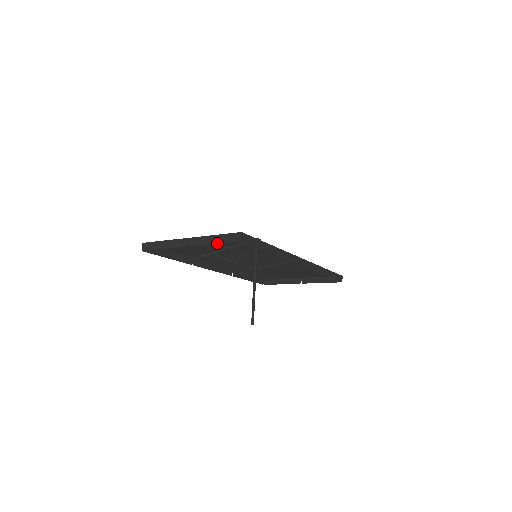
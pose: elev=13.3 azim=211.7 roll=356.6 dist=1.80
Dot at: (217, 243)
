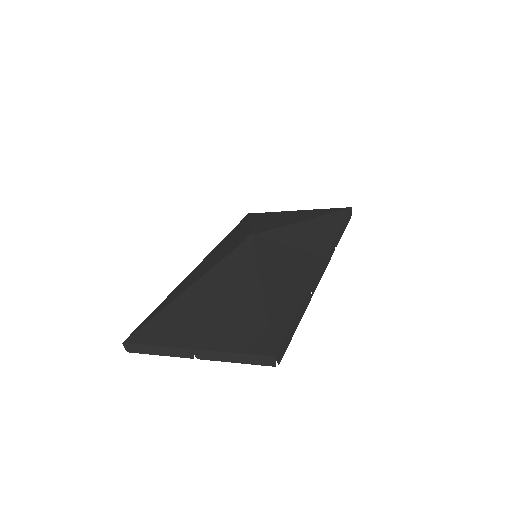
Dot at: (241, 363)
